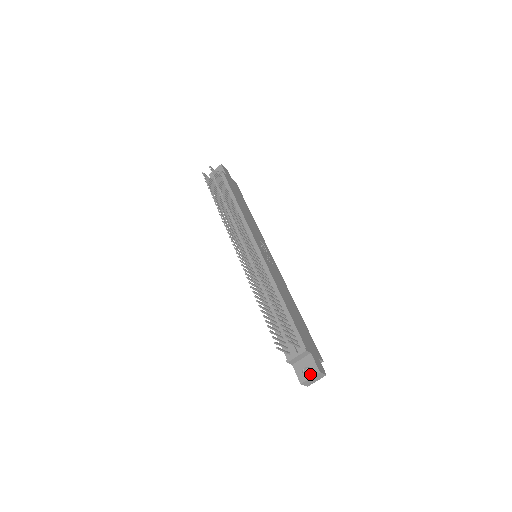
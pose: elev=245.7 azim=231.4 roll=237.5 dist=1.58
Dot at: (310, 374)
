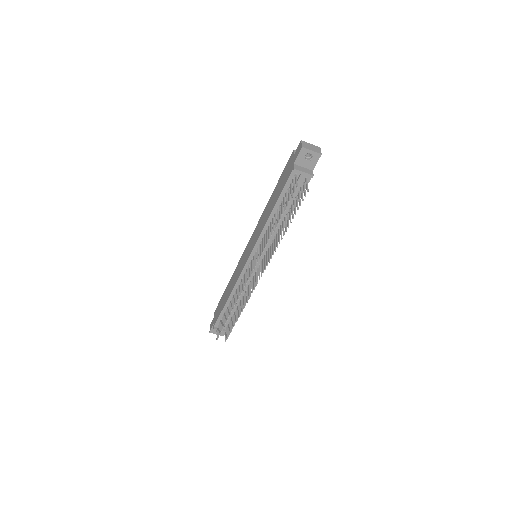
Dot at: occluded
